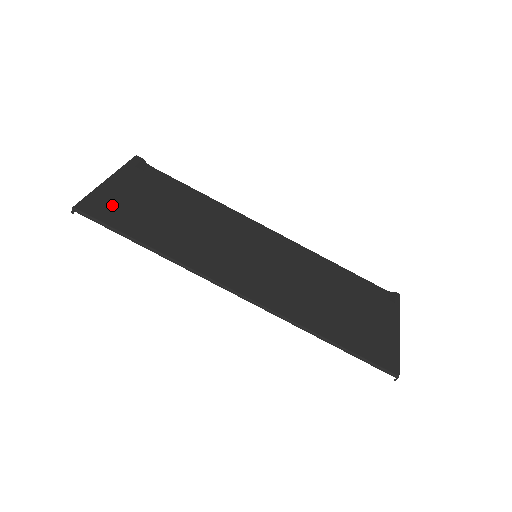
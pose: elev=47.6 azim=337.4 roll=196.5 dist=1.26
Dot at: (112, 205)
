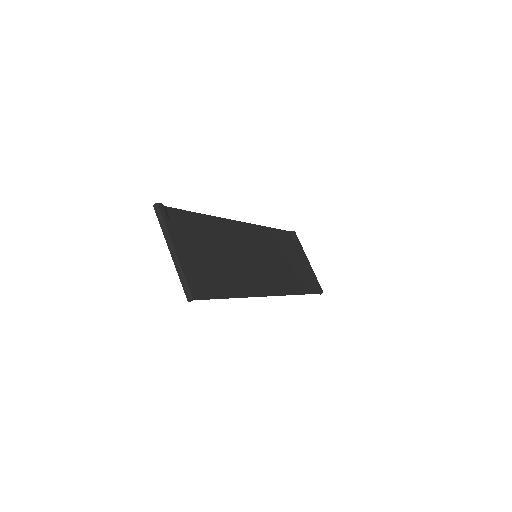
Dot at: (199, 276)
